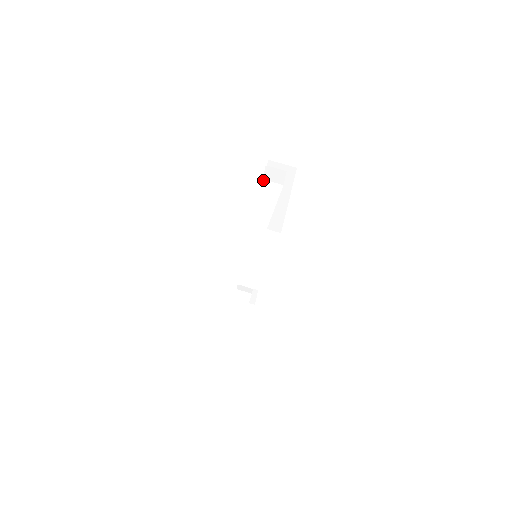
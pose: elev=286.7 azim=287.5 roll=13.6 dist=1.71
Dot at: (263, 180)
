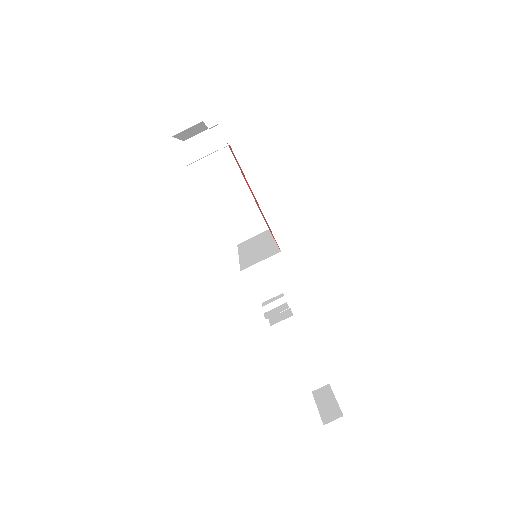
Dot at: occluded
